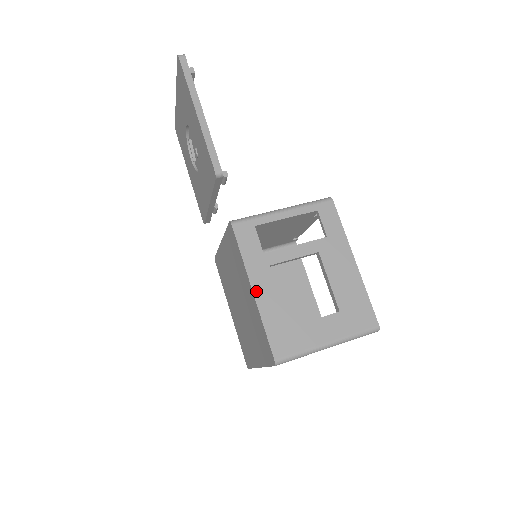
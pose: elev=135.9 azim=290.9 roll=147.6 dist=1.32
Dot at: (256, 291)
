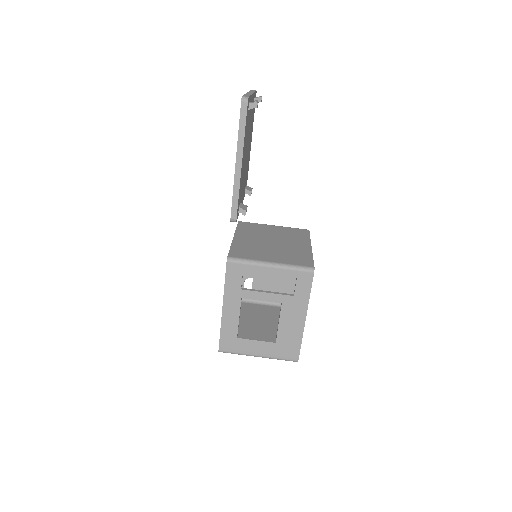
Dot at: (225, 310)
